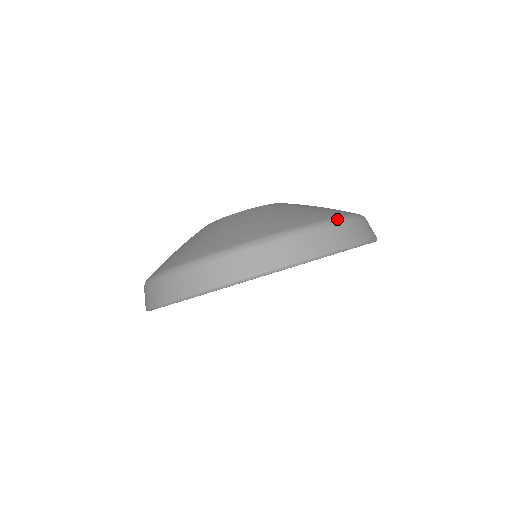
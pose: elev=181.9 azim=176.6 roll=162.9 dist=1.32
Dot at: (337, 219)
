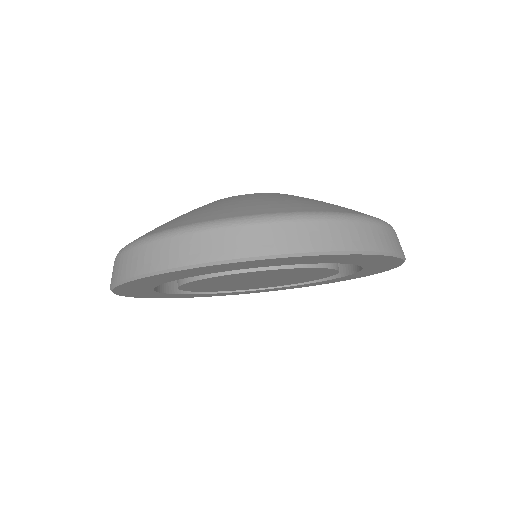
Dot at: (191, 226)
